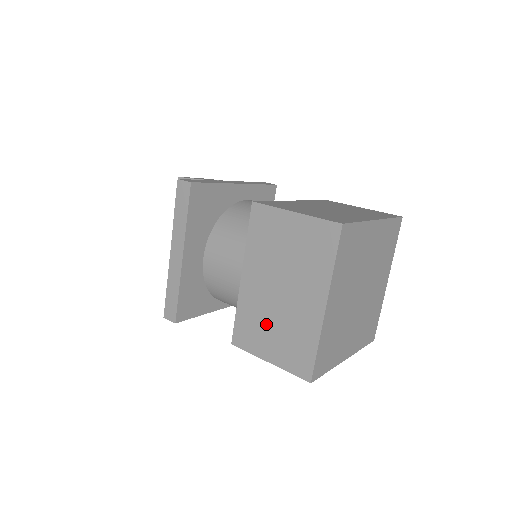
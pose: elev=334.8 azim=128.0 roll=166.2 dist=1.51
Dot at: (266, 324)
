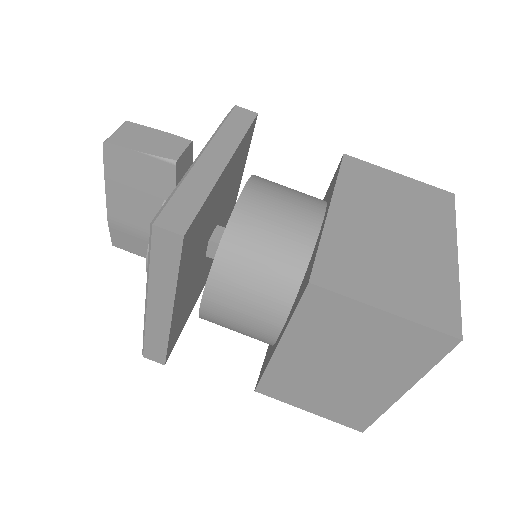
Dot at: (311, 388)
